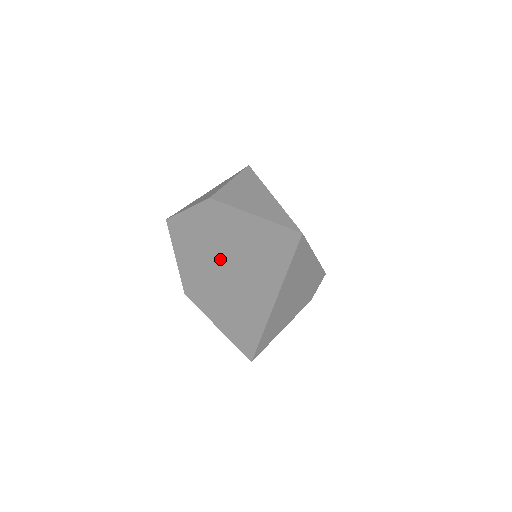
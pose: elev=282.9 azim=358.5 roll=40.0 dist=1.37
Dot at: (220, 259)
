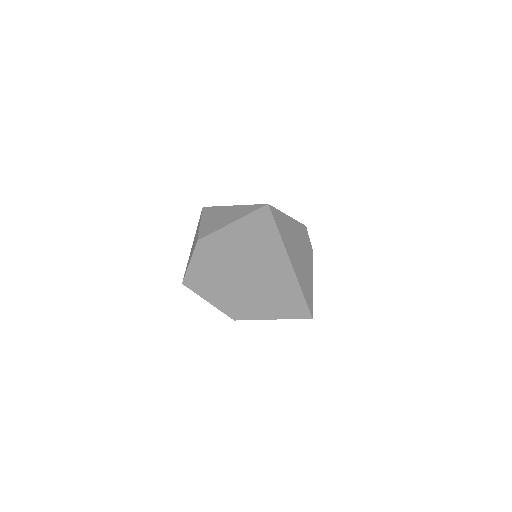
Dot at: (236, 272)
